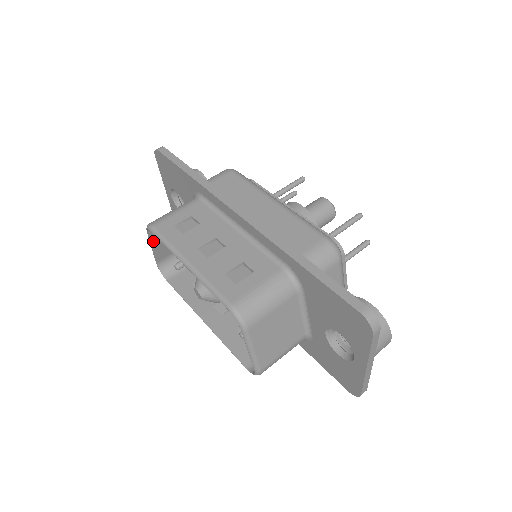
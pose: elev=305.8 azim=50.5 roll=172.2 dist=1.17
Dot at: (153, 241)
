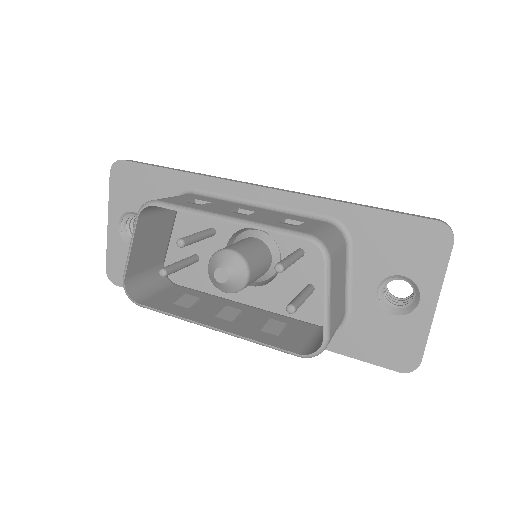
Dot at: (136, 237)
